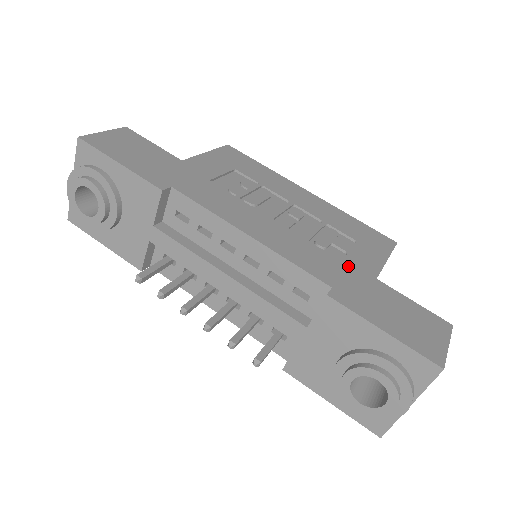
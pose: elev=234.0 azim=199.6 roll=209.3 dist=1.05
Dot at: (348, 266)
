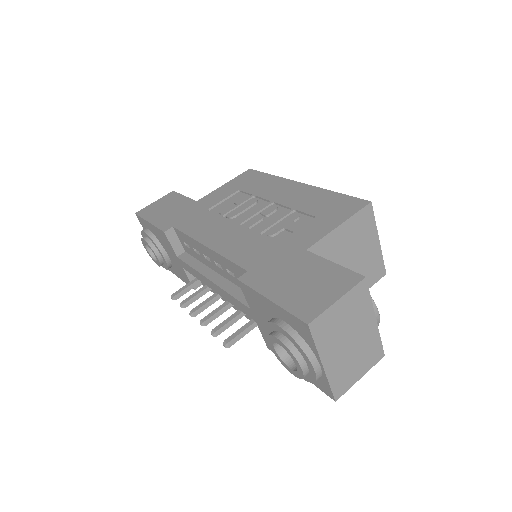
Dot at: (282, 246)
